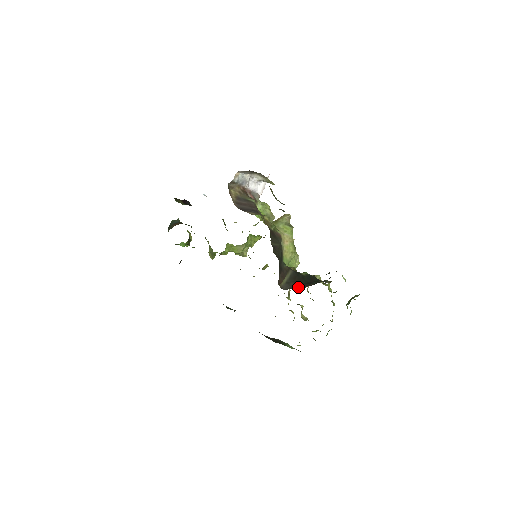
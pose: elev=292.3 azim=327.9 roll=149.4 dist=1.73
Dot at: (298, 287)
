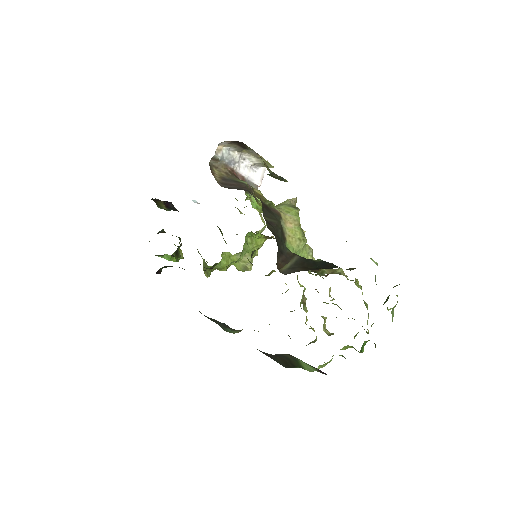
Dot at: (305, 270)
